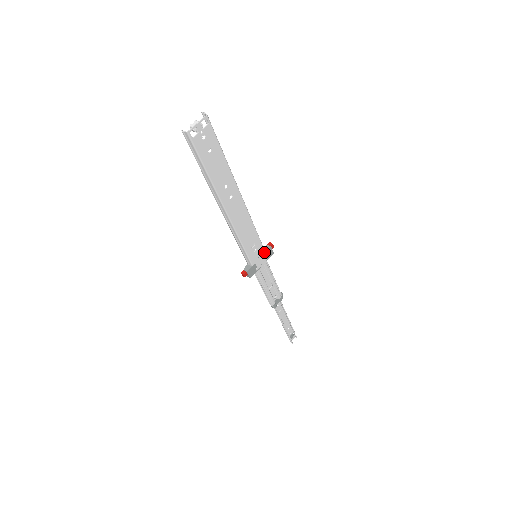
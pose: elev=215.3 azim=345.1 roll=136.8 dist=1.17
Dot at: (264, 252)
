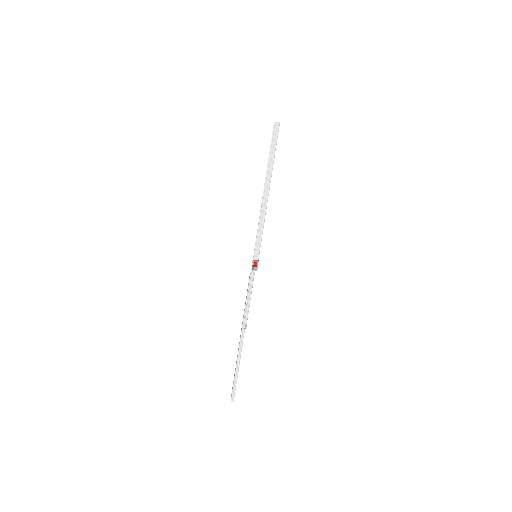
Dot at: occluded
